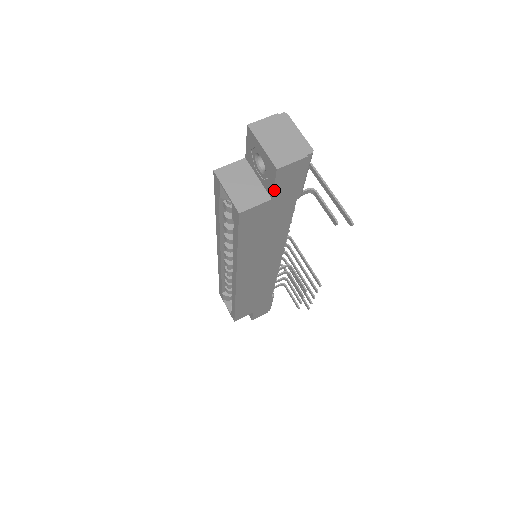
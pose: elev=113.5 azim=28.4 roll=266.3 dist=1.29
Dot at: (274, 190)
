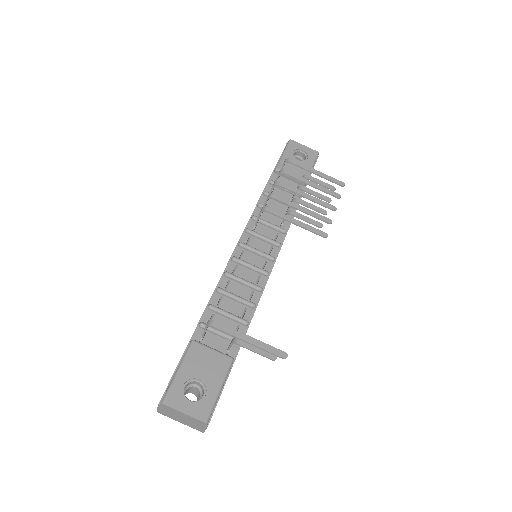
Dot at: occluded
